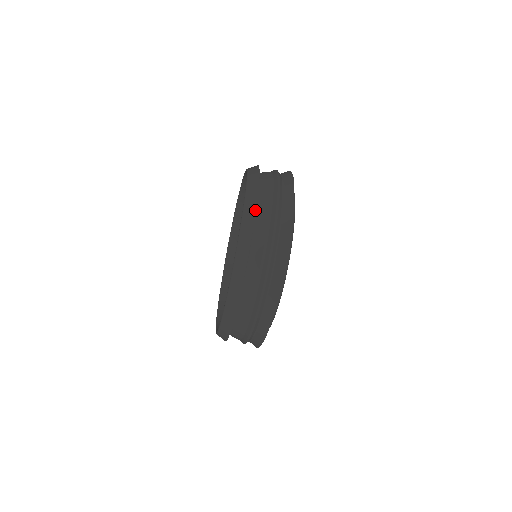
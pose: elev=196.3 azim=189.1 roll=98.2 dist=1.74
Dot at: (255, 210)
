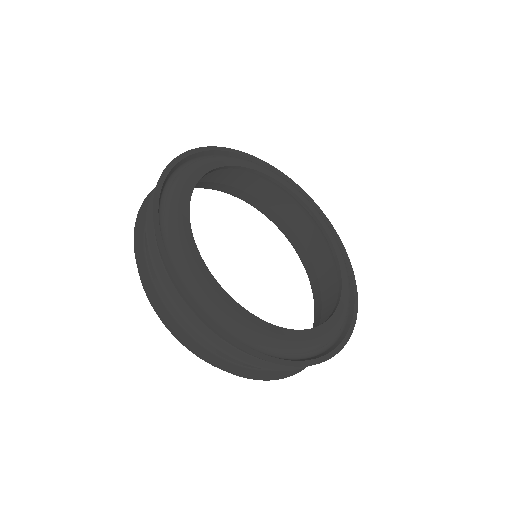
Dot at: (143, 285)
